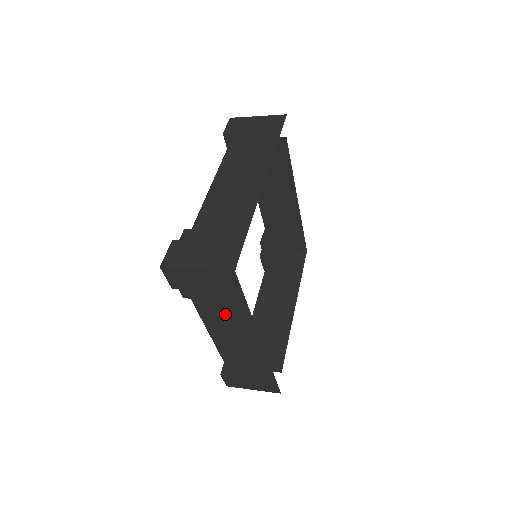
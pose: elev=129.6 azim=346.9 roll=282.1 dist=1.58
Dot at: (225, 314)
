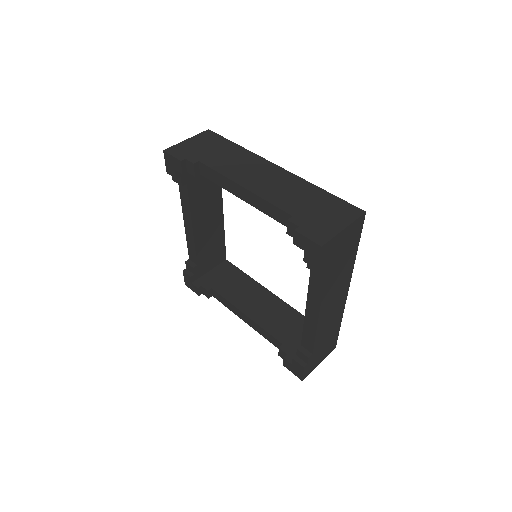
Dot at: (340, 273)
